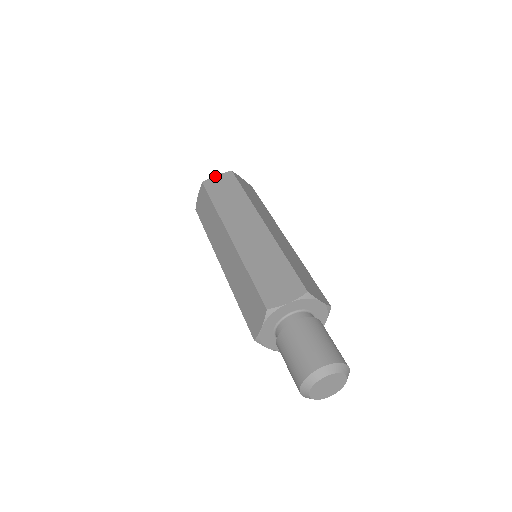
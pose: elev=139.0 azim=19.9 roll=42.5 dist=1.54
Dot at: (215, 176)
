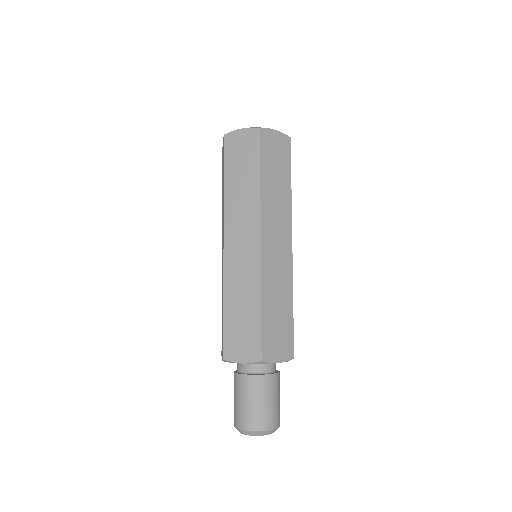
Dot at: (275, 131)
